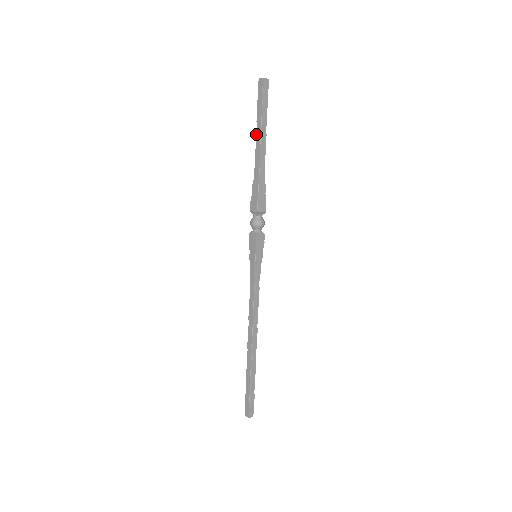
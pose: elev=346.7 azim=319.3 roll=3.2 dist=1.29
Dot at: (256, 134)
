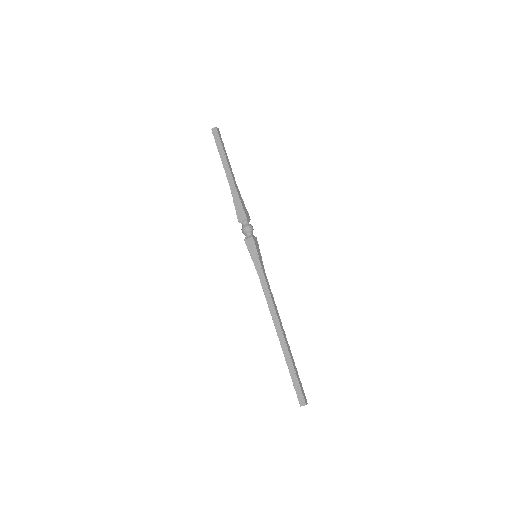
Dot at: (223, 165)
